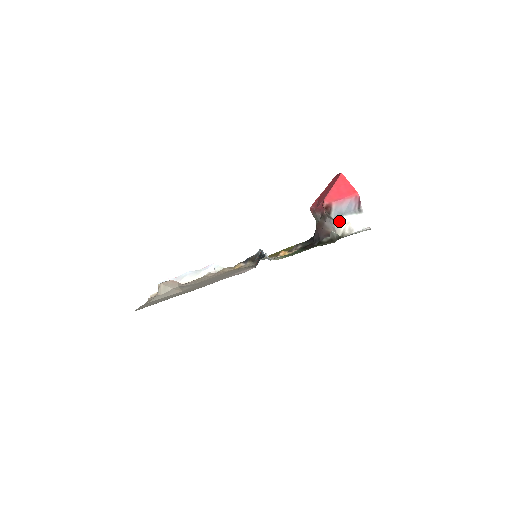
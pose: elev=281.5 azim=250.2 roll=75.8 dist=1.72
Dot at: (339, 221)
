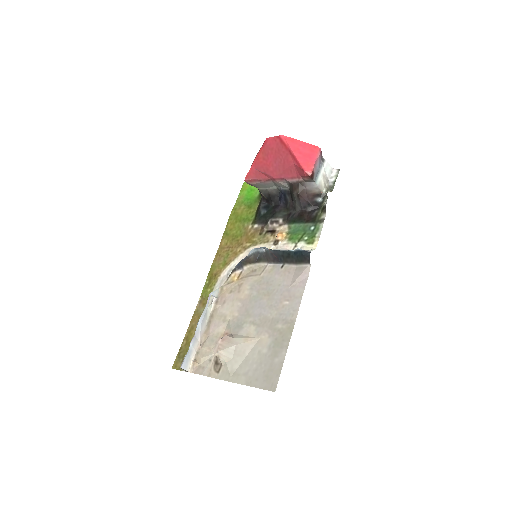
Dot at: (318, 179)
